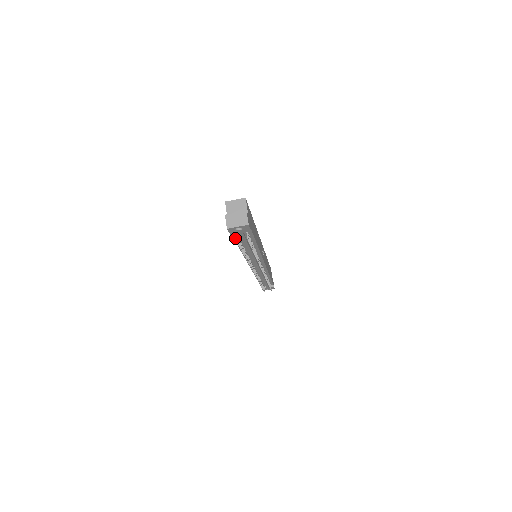
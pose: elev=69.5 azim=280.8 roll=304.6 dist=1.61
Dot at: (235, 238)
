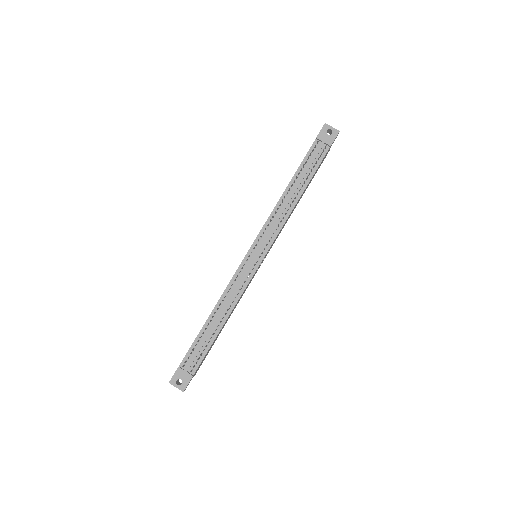
Dot at: (308, 154)
